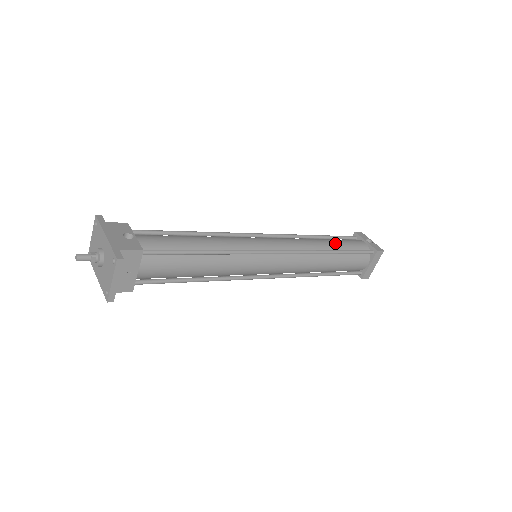
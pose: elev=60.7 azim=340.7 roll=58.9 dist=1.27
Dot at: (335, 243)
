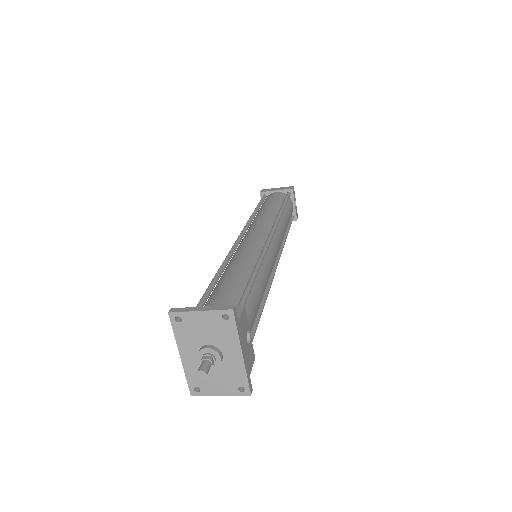
Dot at: occluded
